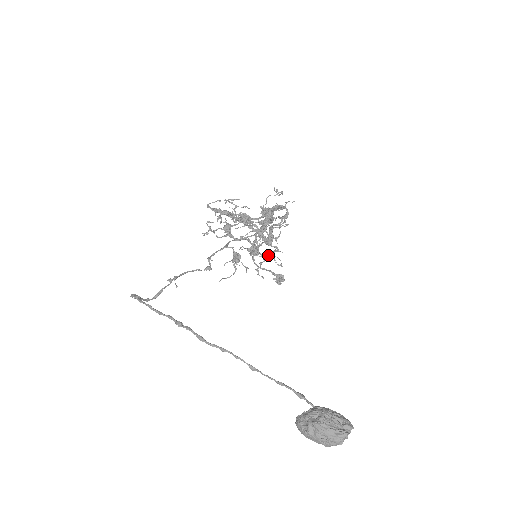
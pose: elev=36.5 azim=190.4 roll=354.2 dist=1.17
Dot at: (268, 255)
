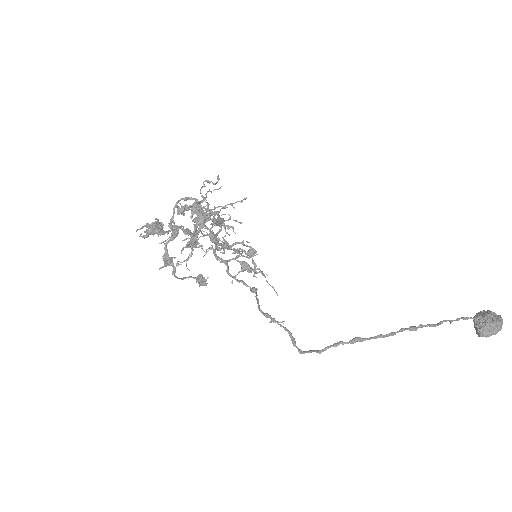
Dot at: occluded
